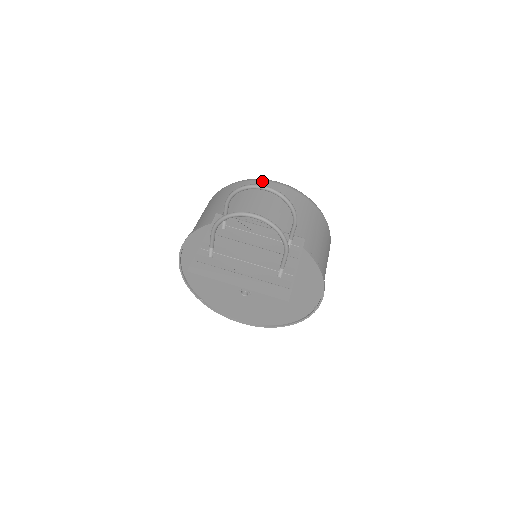
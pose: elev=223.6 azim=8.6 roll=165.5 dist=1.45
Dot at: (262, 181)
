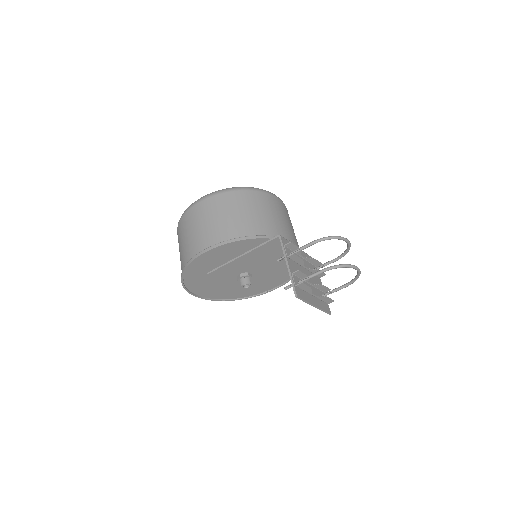
Dot at: (273, 196)
